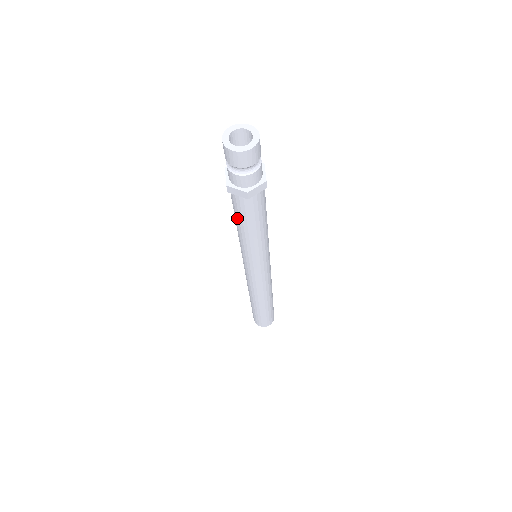
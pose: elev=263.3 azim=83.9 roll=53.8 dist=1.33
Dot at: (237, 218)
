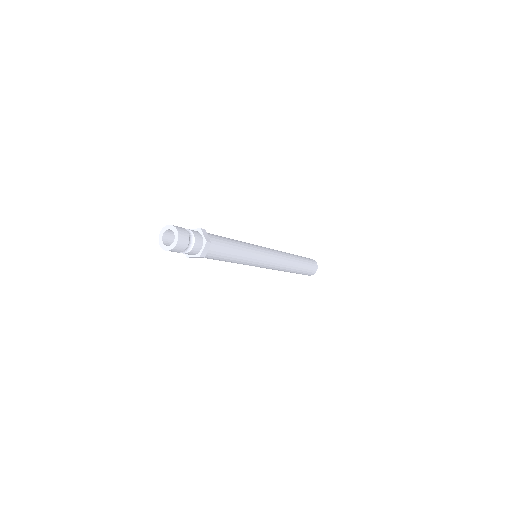
Dot at: occluded
